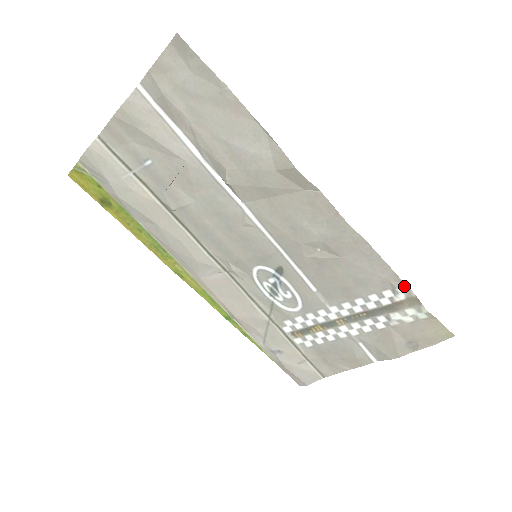
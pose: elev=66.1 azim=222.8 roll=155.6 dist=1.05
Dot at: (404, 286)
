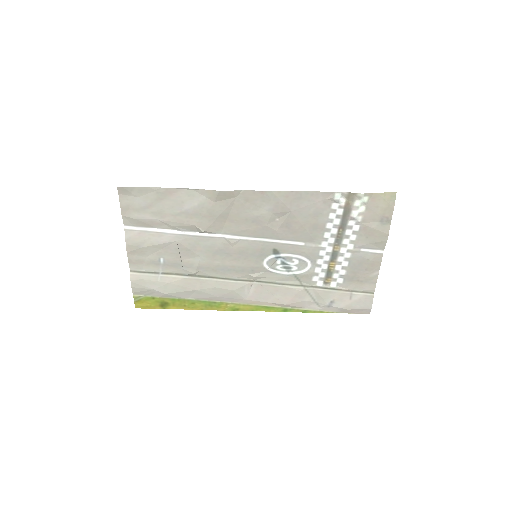
Dot at: (336, 194)
